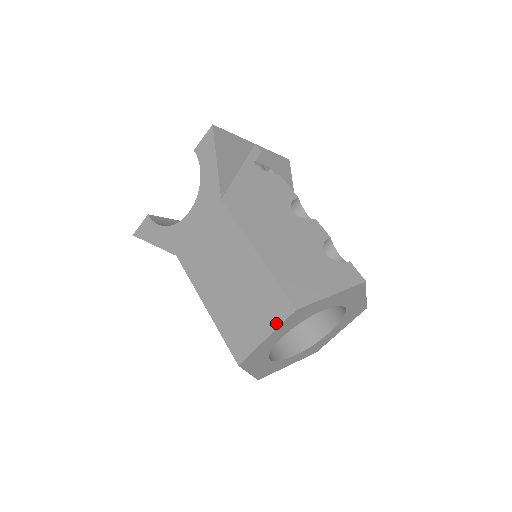
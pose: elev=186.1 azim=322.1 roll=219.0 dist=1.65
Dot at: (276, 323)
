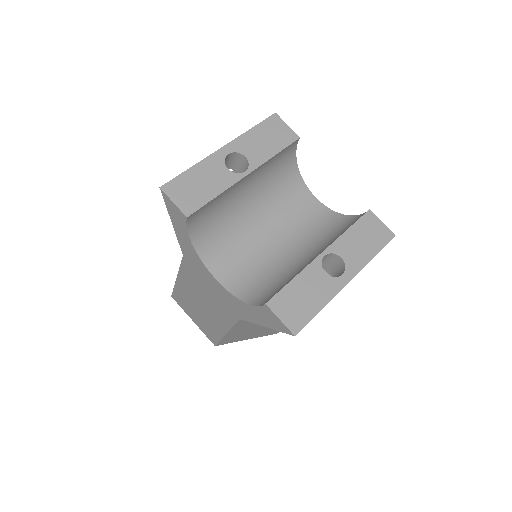
Dot at: (203, 331)
